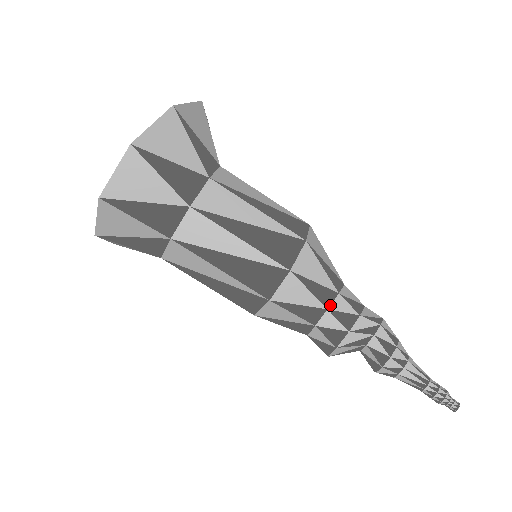
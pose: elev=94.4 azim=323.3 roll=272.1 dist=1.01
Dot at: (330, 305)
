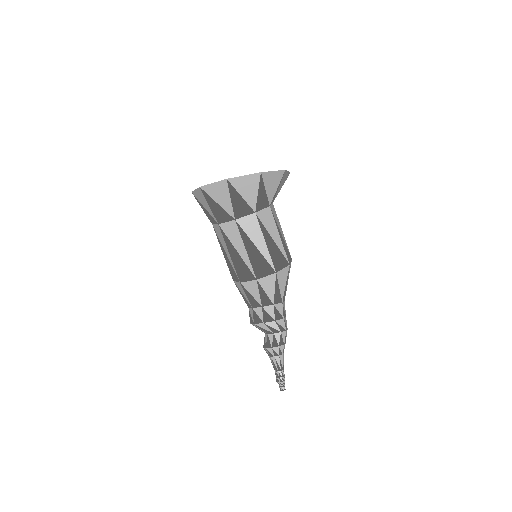
Dot at: (265, 306)
